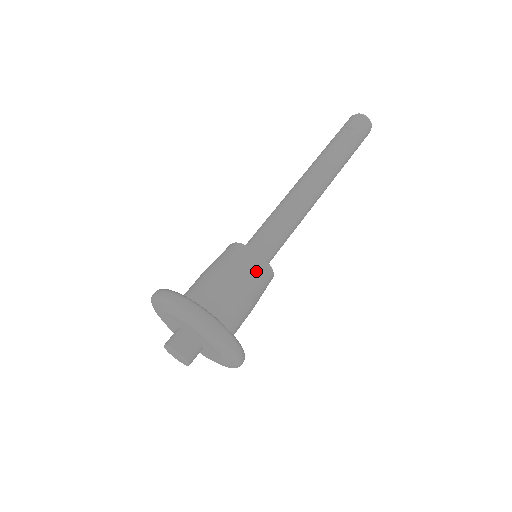
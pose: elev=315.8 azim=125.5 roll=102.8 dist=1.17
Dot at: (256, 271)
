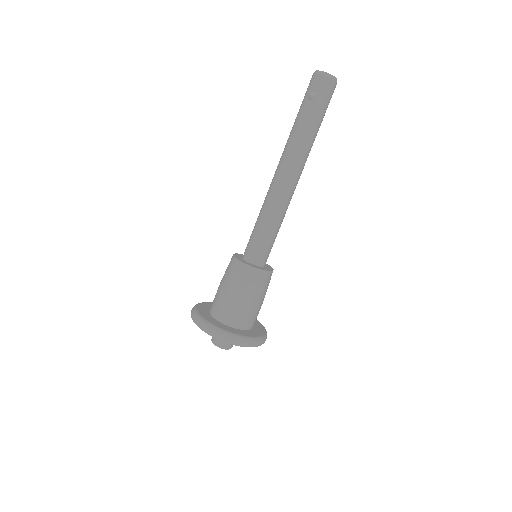
Dot at: (254, 281)
